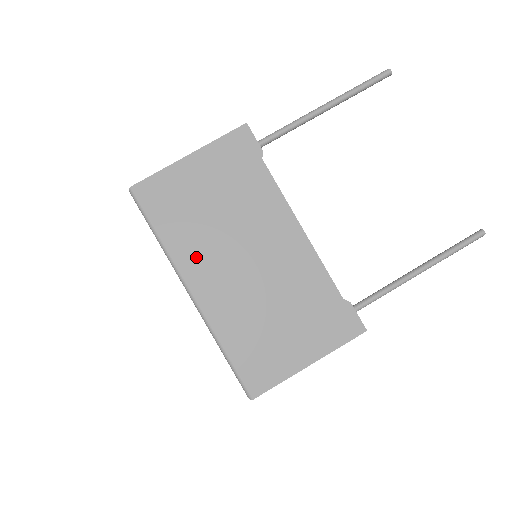
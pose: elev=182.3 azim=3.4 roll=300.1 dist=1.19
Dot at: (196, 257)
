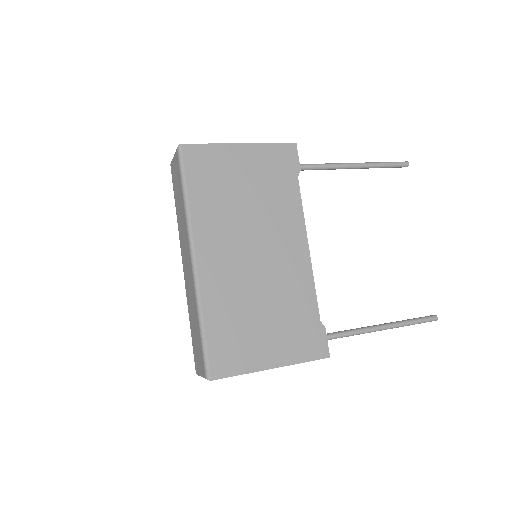
Dot at: (212, 229)
